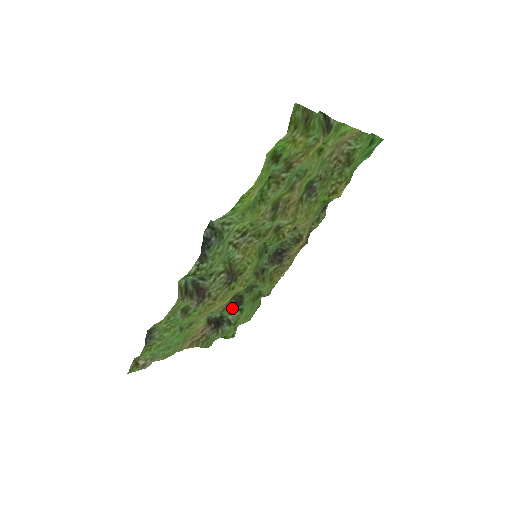
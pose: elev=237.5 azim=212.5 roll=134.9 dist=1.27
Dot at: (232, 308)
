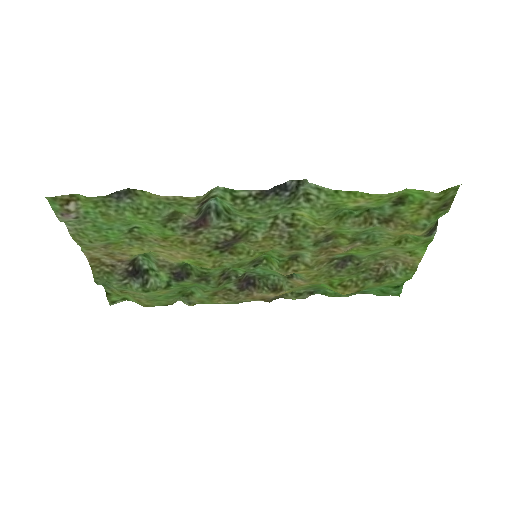
Dot at: (168, 274)
